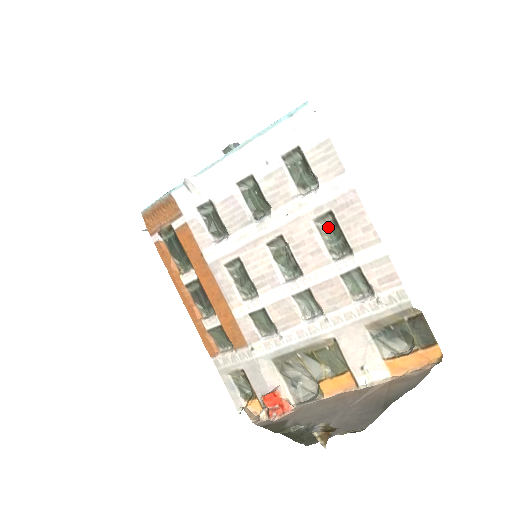
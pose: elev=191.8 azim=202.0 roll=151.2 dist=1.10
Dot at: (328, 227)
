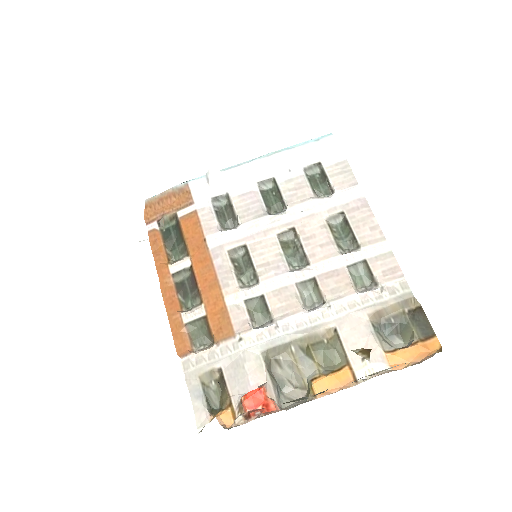
Dot at: (338, 227)
